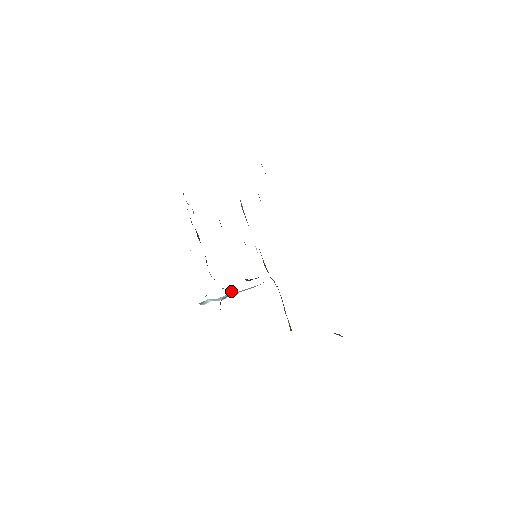
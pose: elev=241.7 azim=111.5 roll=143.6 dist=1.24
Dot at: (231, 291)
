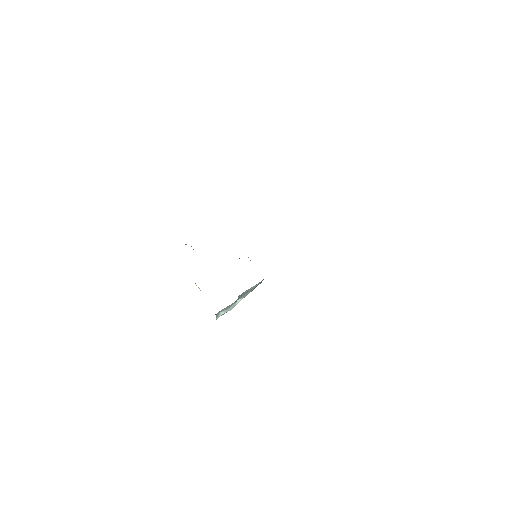
Dot at: (237, 300)
